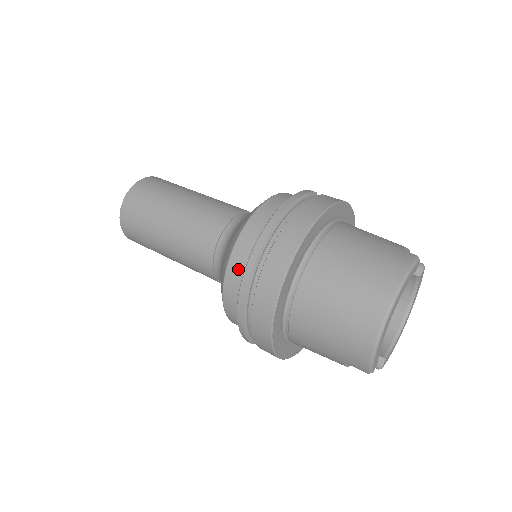
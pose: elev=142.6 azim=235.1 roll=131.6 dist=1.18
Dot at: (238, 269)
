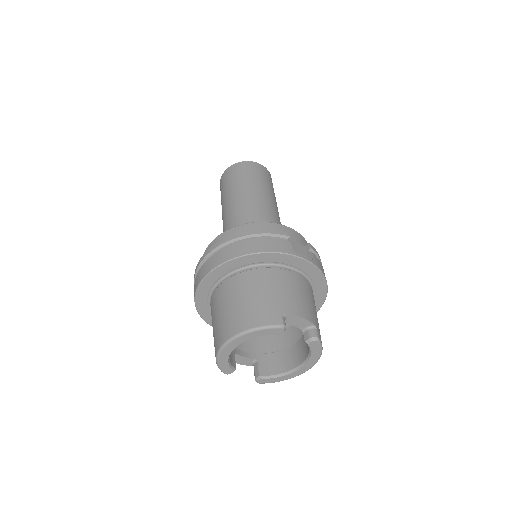
Dot at: occluded
